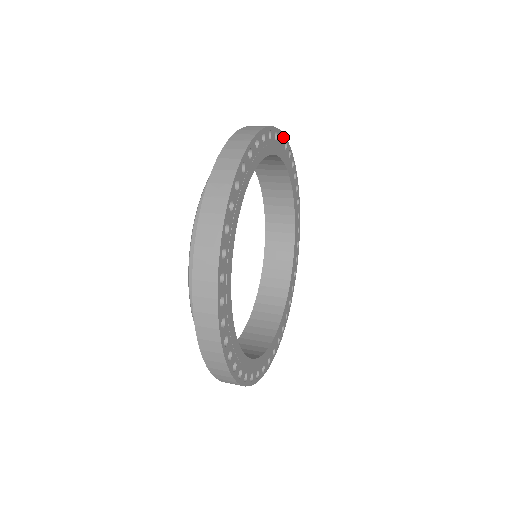
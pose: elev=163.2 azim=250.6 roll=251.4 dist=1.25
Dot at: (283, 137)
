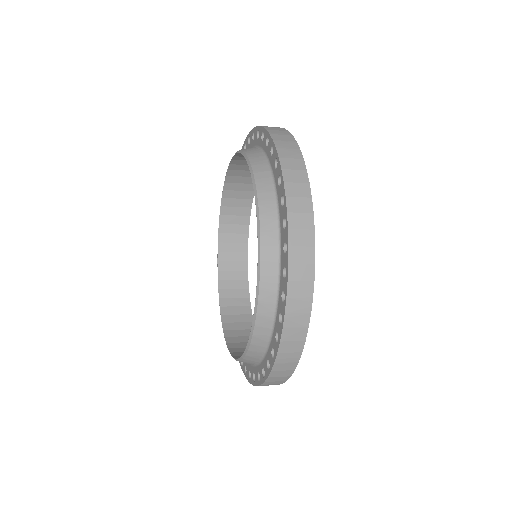
Dot at: occluded
